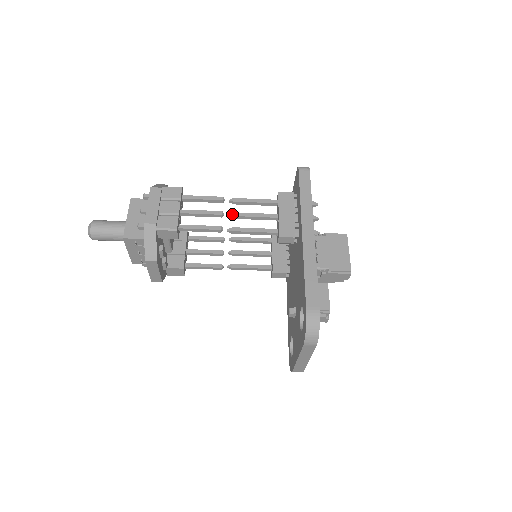
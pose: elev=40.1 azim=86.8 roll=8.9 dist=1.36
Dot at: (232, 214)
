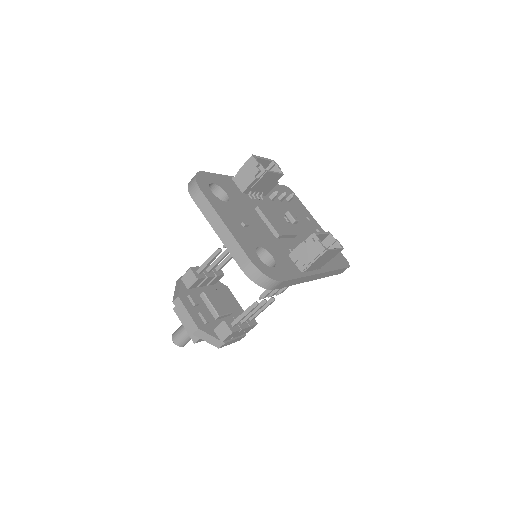
Dot at: occluded
